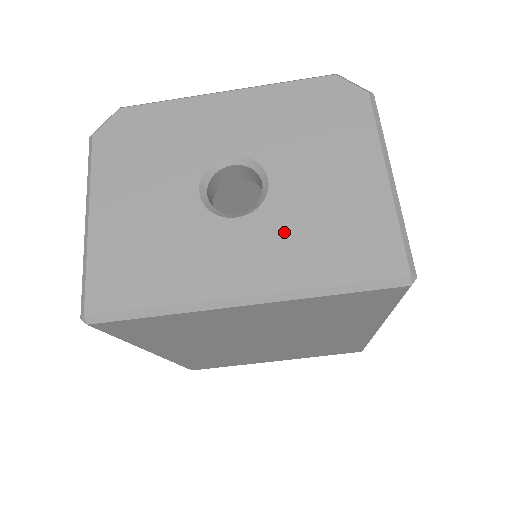
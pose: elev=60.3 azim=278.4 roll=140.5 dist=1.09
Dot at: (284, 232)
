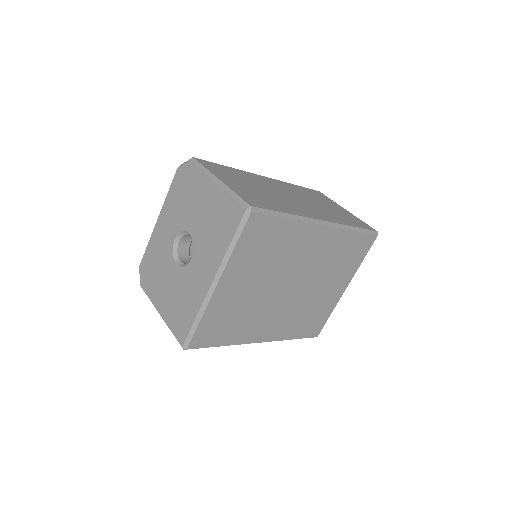
Dot at: (205, 245)
